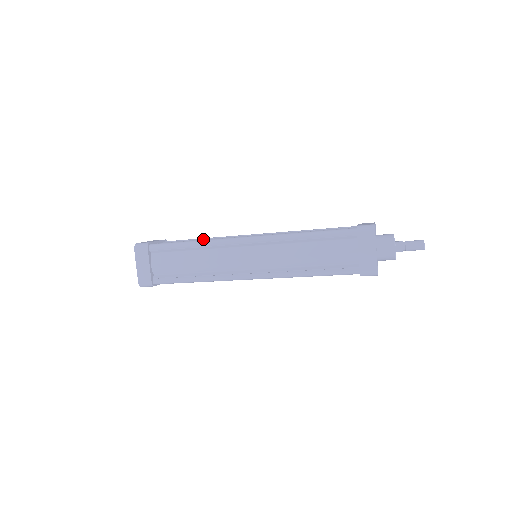
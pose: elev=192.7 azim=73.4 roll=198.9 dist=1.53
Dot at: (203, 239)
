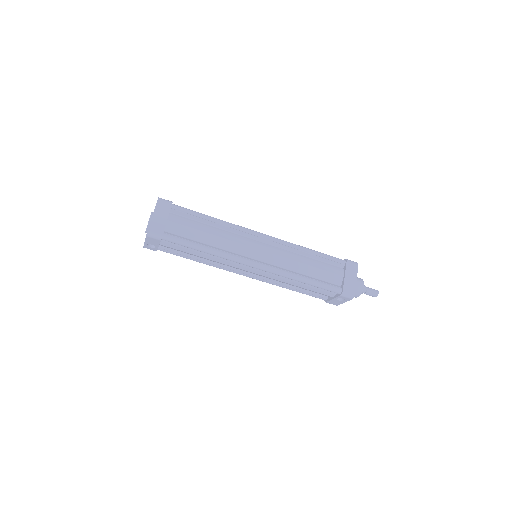
Dot at: occluded
